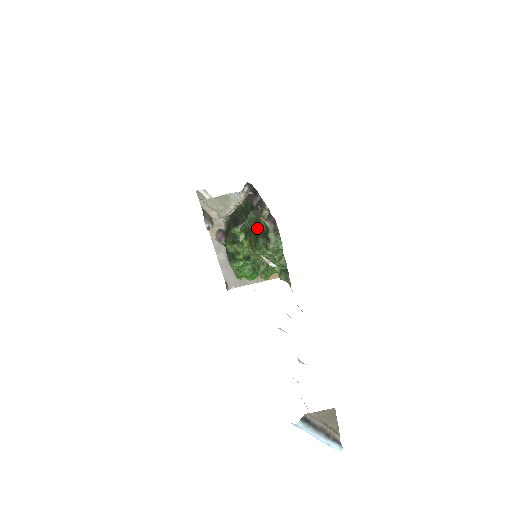
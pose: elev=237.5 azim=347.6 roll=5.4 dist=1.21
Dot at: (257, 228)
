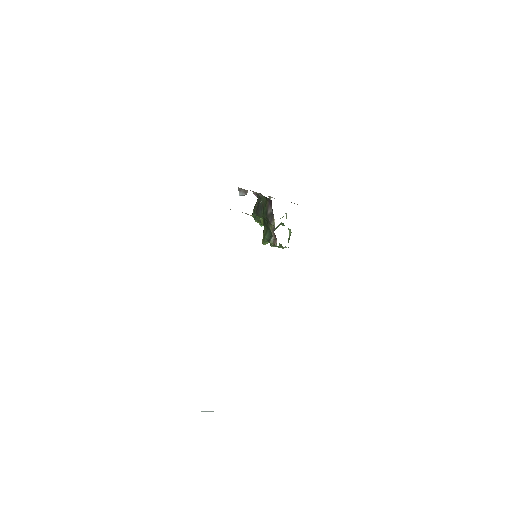
Dot at: occluded
